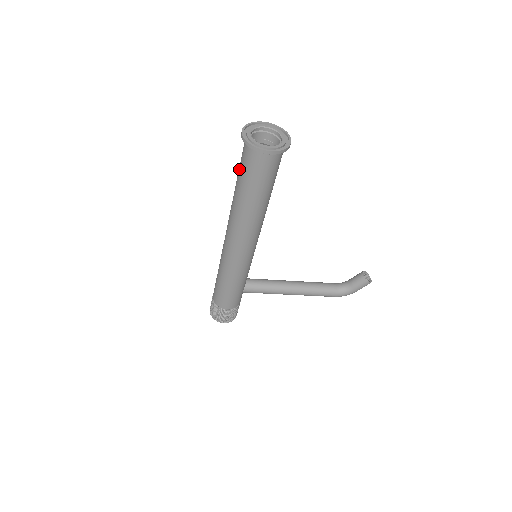
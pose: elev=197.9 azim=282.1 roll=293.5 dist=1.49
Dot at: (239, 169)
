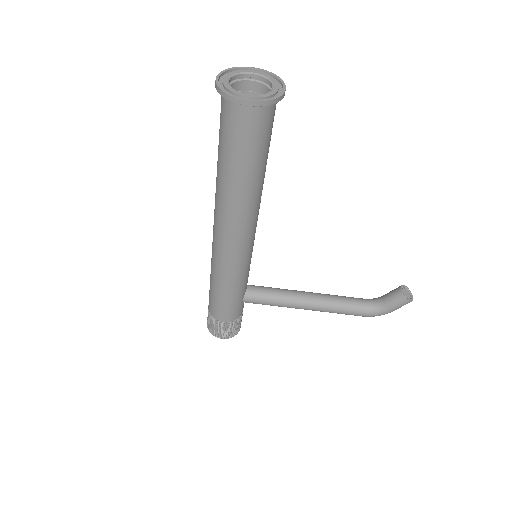
Dot at: (219, 133)
